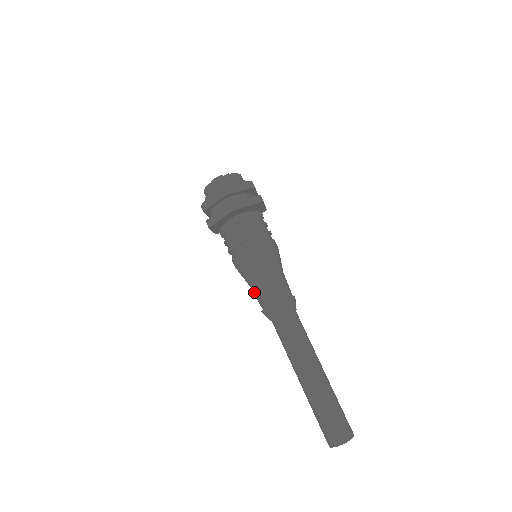
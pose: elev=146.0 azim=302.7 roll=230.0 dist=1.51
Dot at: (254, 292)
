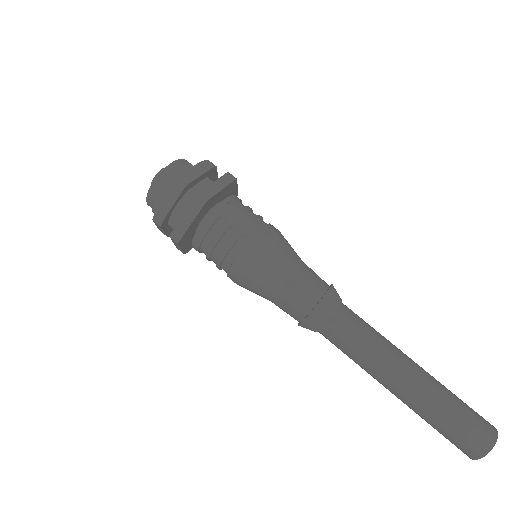
Dot at: (278, 303)
